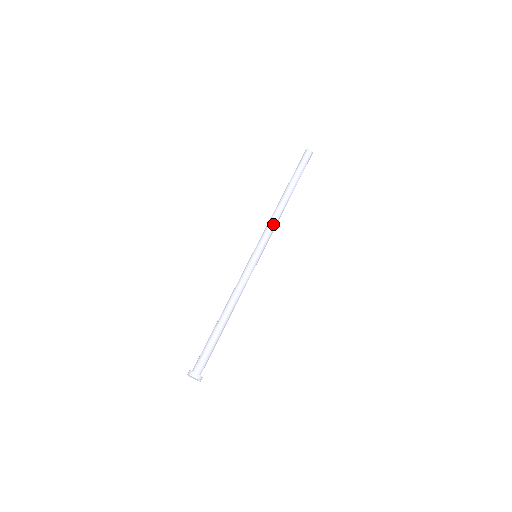
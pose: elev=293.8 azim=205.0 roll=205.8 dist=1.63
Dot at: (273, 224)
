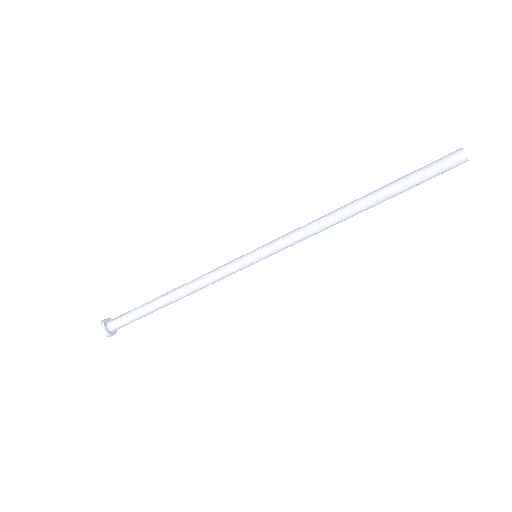
Dot at: (306, 232)
